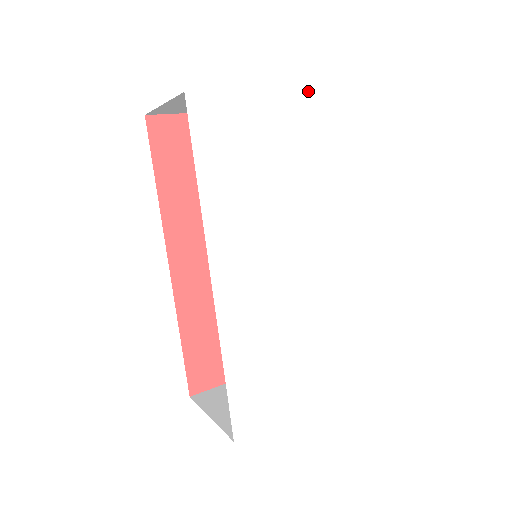
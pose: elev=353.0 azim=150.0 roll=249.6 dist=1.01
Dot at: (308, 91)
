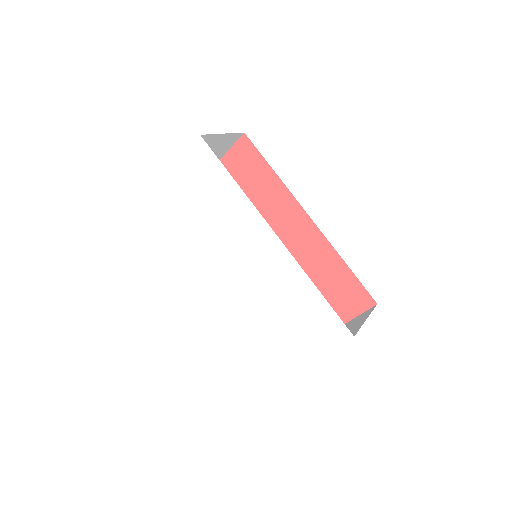
Dot at: (187, 153)
